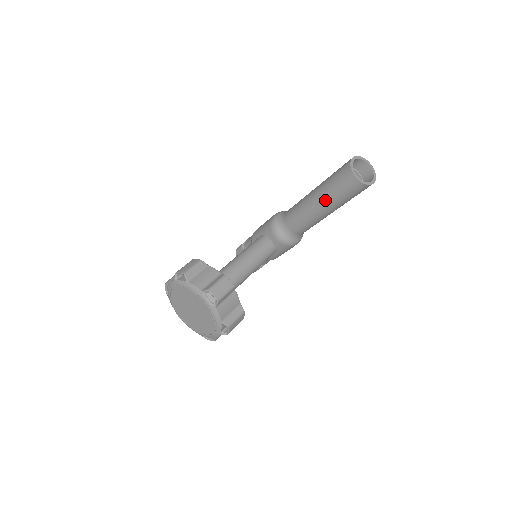
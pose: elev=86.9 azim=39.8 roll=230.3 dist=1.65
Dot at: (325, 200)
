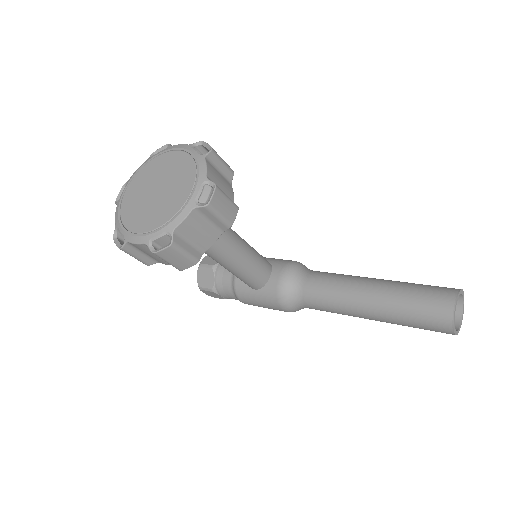
Dot at: (387, 294)
